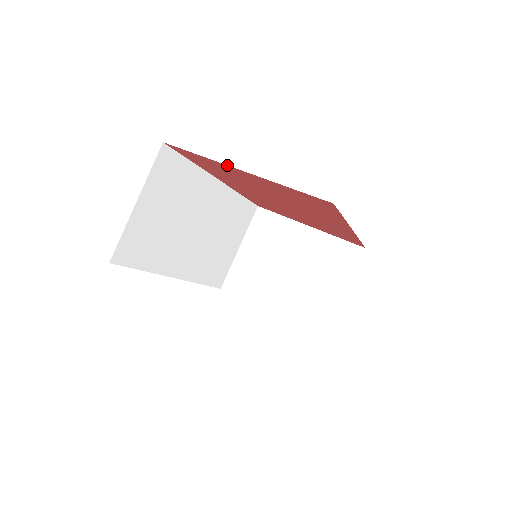
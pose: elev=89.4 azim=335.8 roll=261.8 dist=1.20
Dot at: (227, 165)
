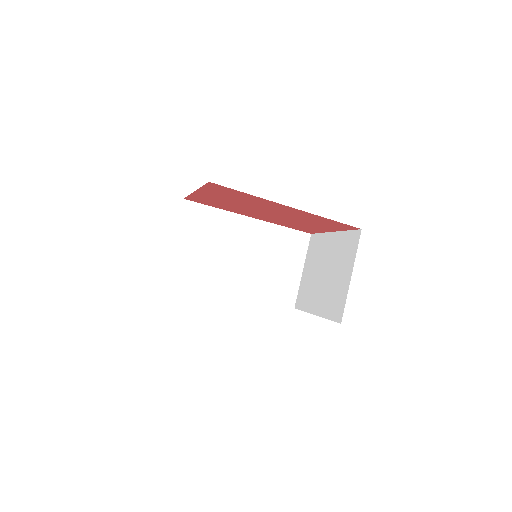
Dot at: (193, 193)
